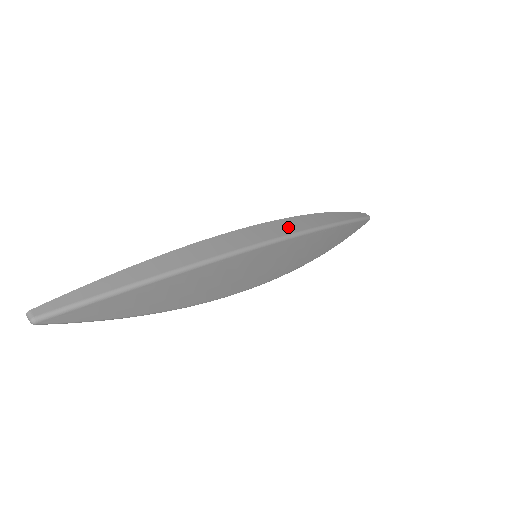
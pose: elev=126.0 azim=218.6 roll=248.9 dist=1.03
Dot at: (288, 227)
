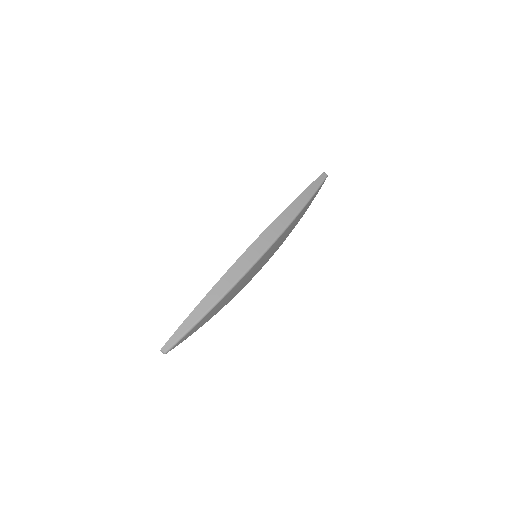
Dot at: (270, 236)
